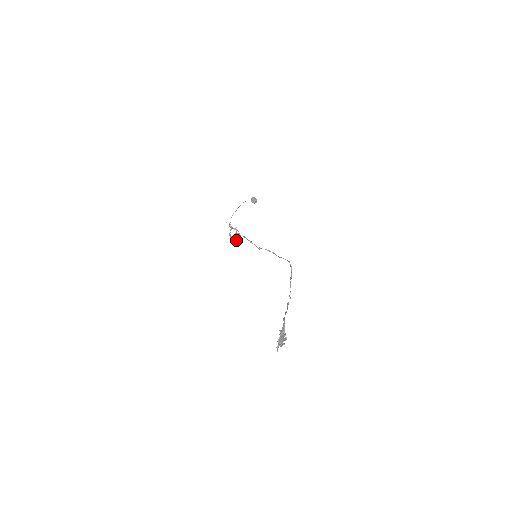
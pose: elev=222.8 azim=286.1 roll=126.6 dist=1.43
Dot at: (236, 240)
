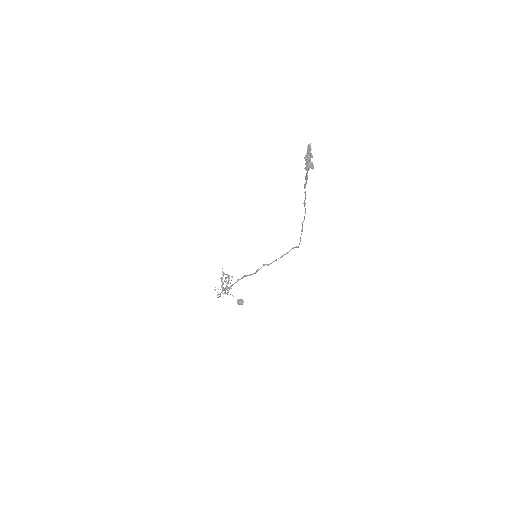
Dot at: (227, 290)
